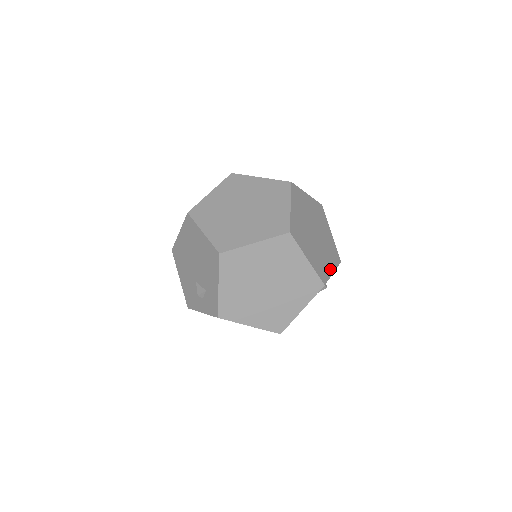
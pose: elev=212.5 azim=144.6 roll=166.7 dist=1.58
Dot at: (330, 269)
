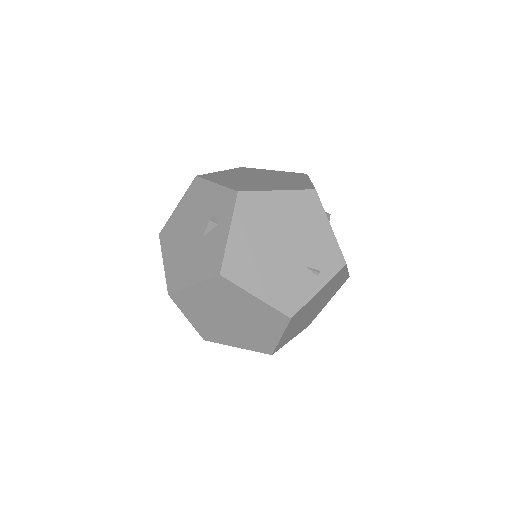
Dot at: occluded
